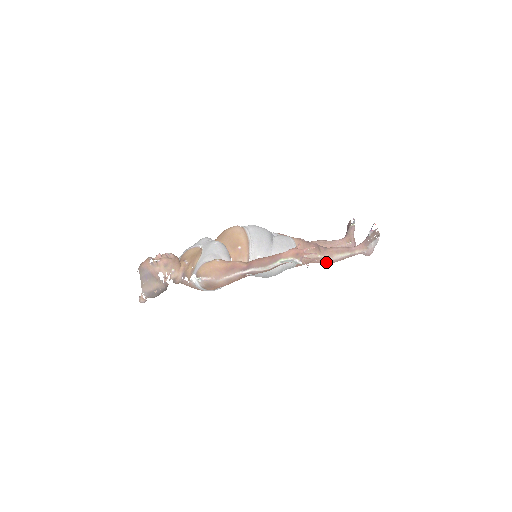
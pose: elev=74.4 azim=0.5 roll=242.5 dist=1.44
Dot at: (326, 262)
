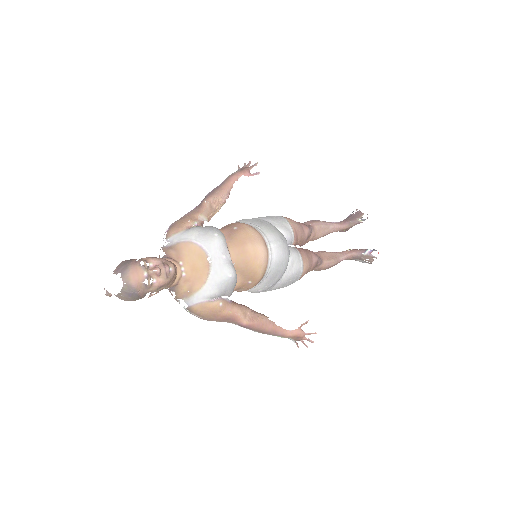
Dot at: occluded
